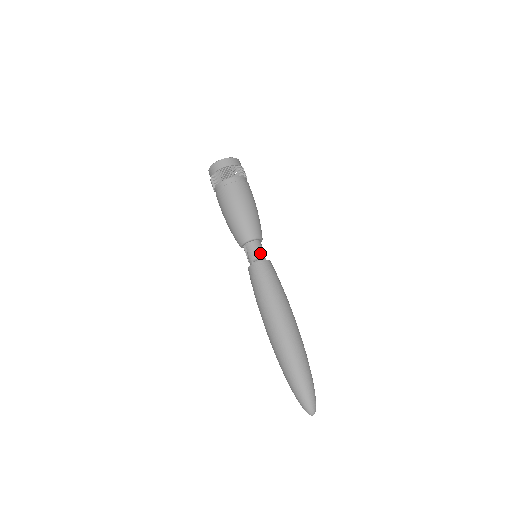
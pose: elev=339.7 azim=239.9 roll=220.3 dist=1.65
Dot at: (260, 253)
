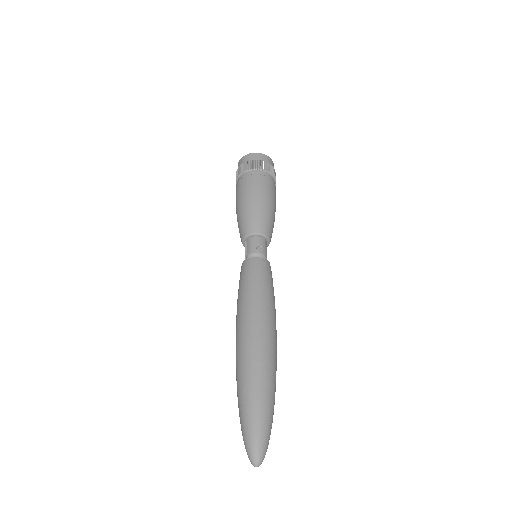
Dot at: (260, 251)
